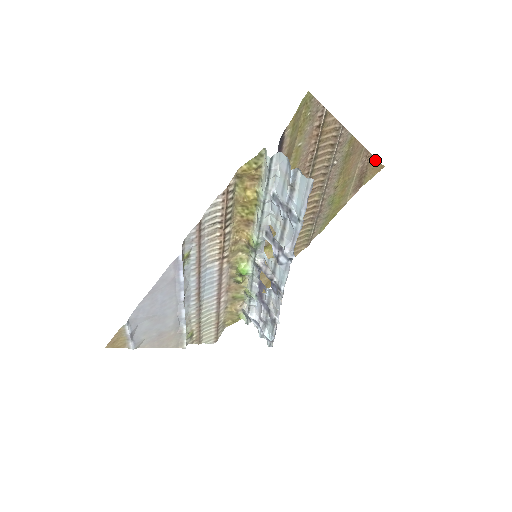
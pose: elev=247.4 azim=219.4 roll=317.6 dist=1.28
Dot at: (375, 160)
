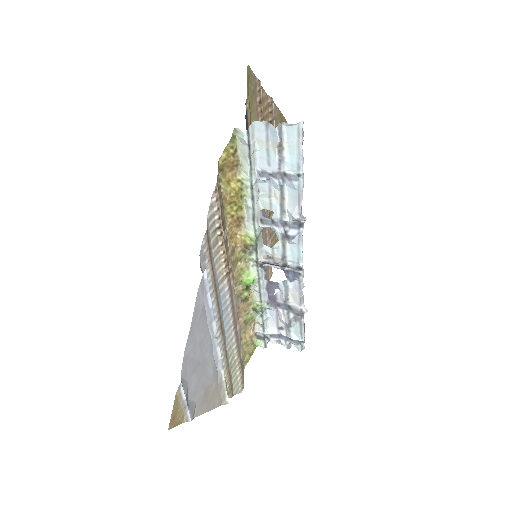
Dot at: occluded
